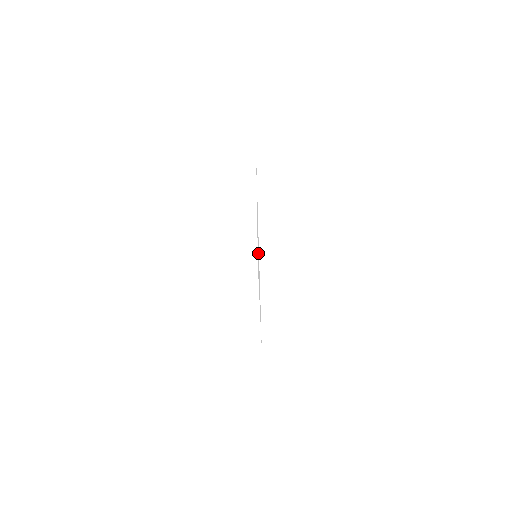
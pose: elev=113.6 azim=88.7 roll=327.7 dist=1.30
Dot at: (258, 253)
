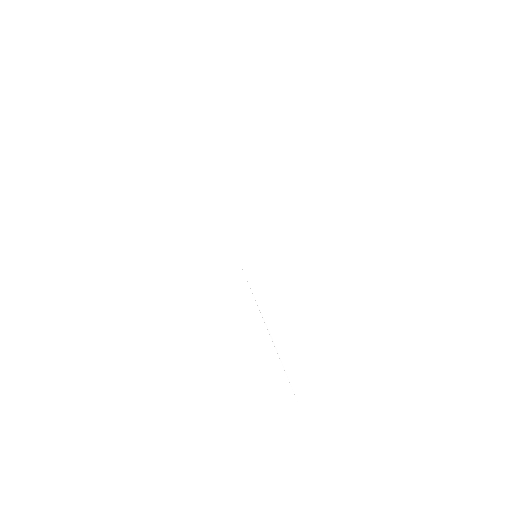
Dot at: occluded
